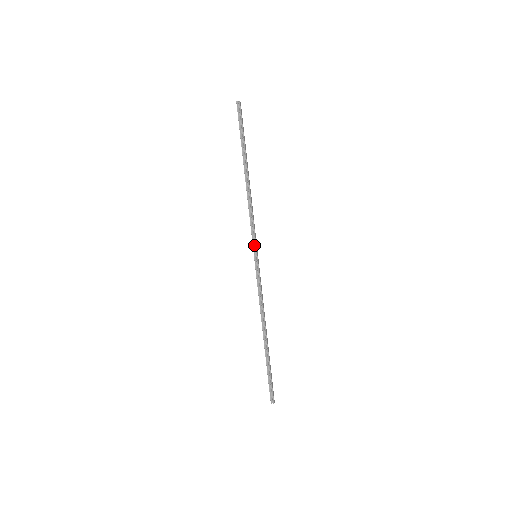
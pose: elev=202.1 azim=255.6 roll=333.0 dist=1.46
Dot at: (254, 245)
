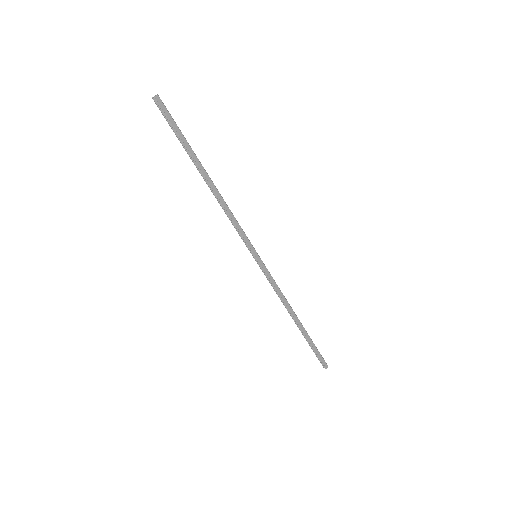
Dot at: (248, 247)
